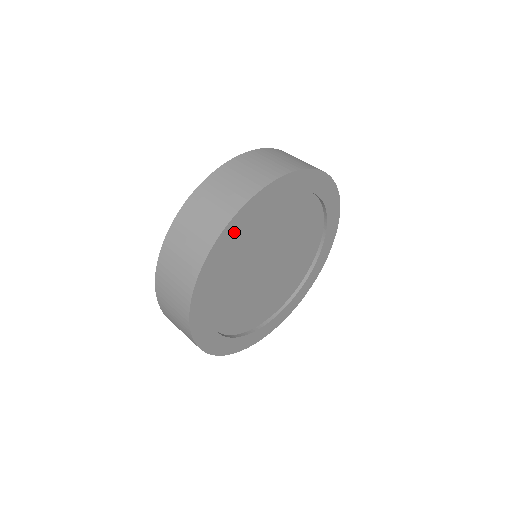
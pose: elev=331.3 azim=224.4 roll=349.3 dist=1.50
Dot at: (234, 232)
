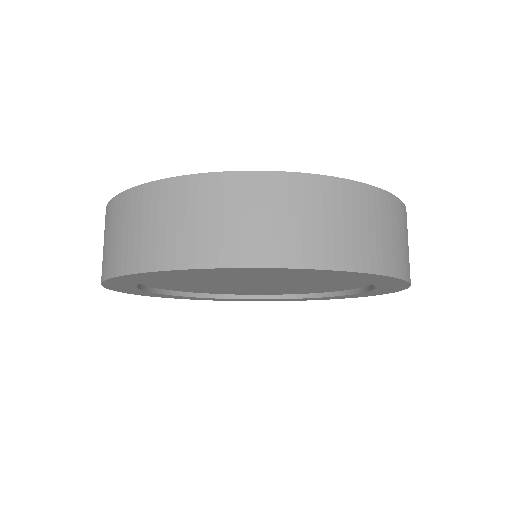
Dot at: (145, 277)
